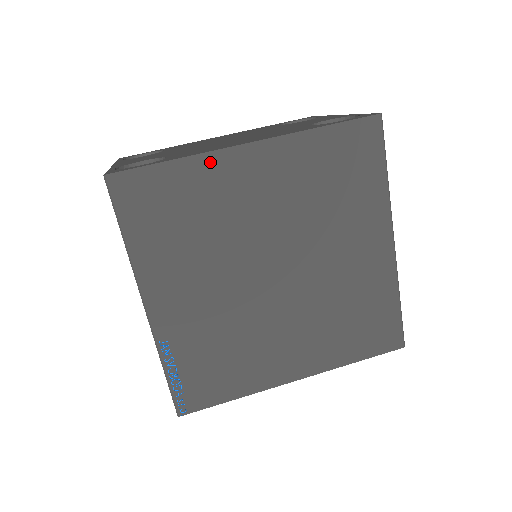
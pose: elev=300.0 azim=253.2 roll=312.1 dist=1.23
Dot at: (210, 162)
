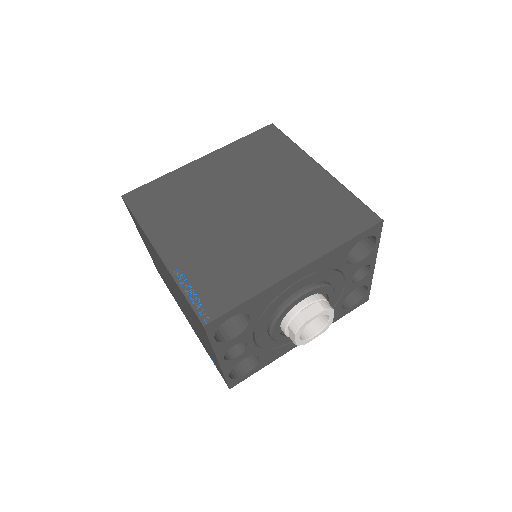
Dot at: (181, 172)
